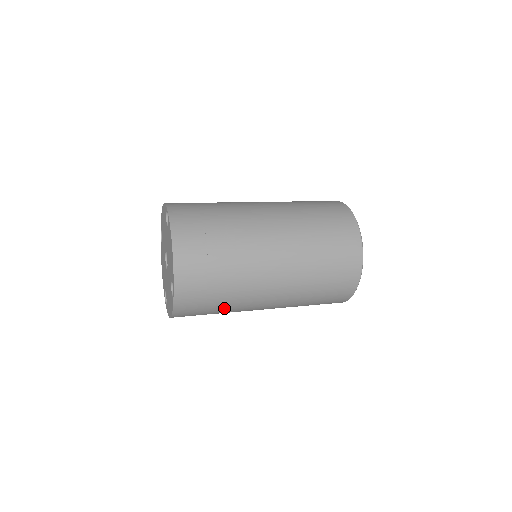
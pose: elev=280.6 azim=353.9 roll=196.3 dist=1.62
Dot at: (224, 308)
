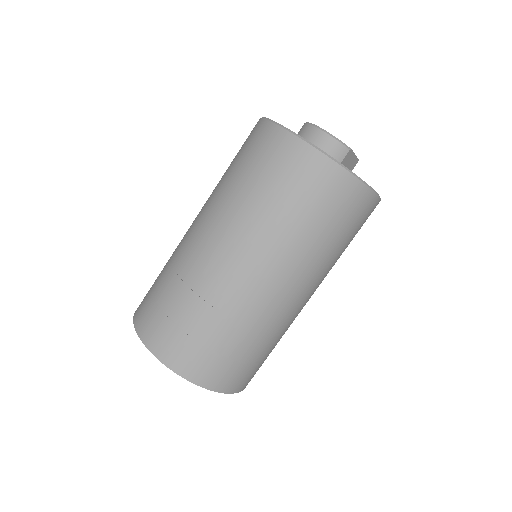
Dot at: (262, 343)
